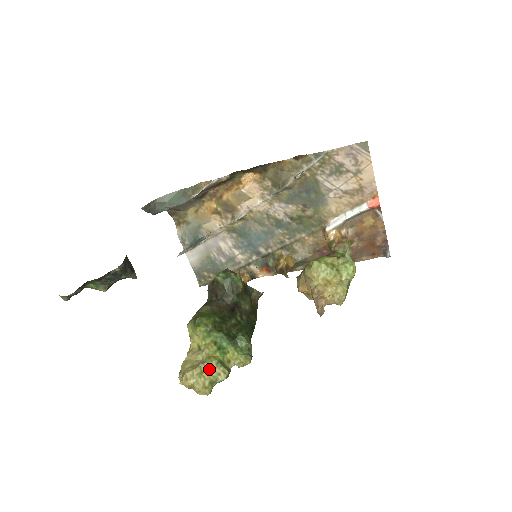
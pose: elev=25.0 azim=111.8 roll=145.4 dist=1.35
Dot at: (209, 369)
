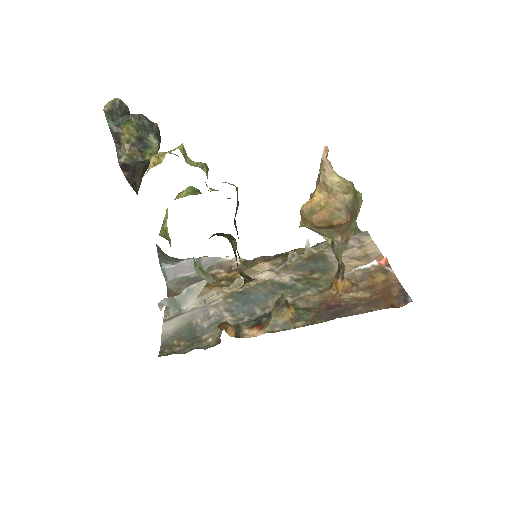
Dot at: occluded
